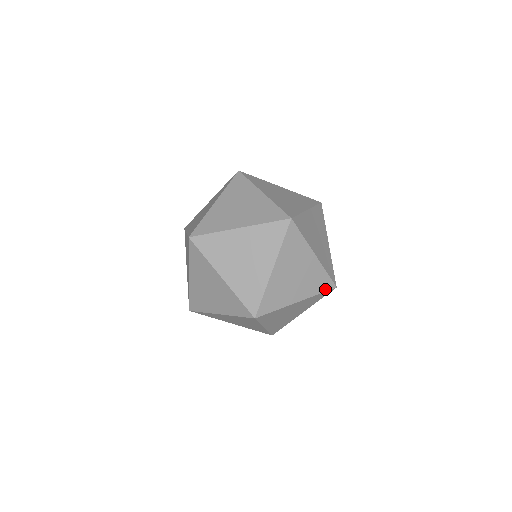
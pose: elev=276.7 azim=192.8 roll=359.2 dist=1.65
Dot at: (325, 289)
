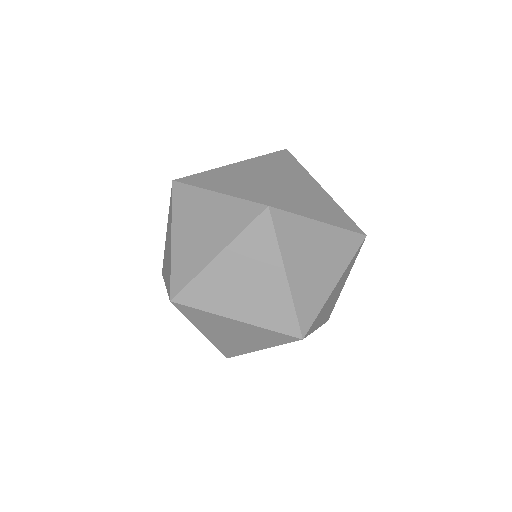
Dot at: (284, 330)
